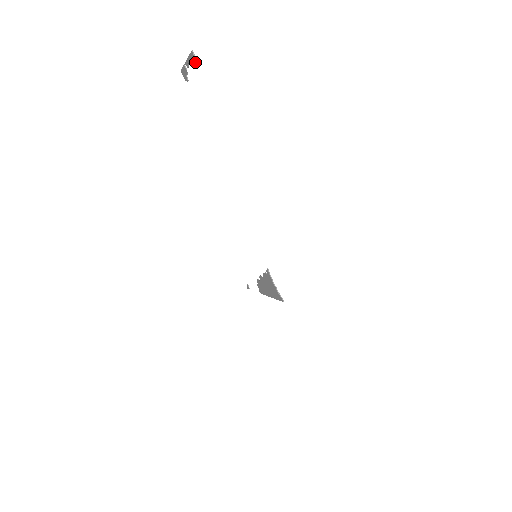
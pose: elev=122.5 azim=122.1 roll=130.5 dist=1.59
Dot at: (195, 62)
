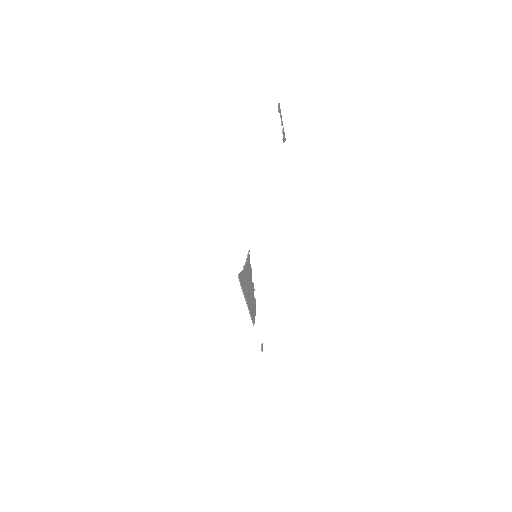
Dot at: (278, 109)
